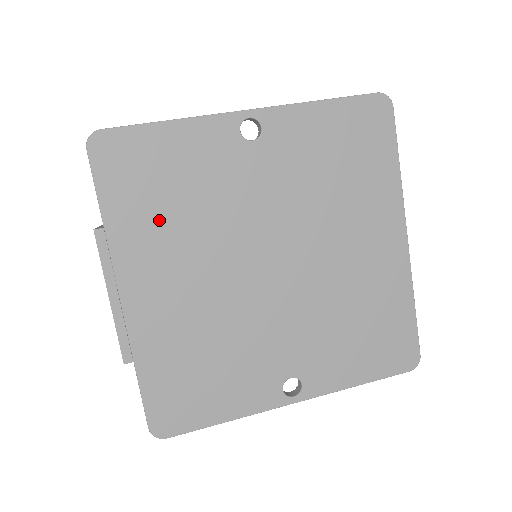
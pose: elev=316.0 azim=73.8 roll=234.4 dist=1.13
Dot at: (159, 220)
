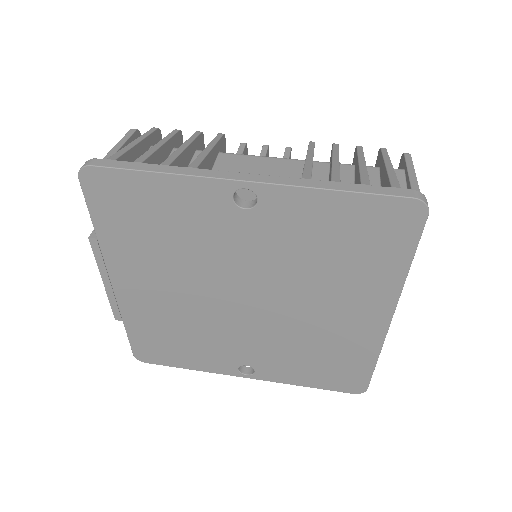
Dot at: (145, 246)
